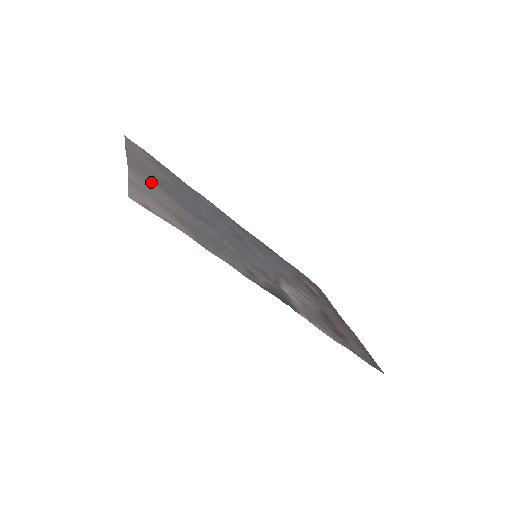
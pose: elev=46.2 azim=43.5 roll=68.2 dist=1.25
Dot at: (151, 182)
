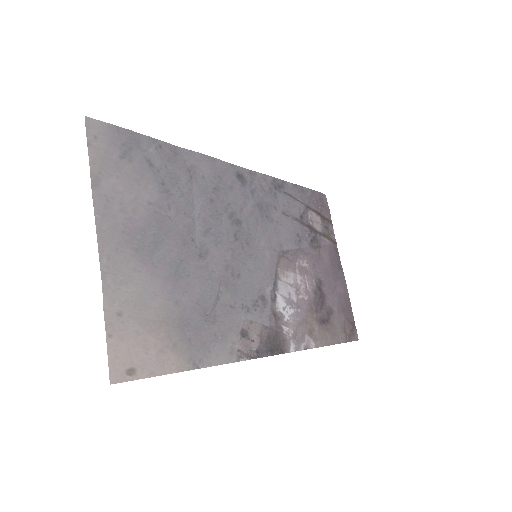
Dot at: (132, 269)
